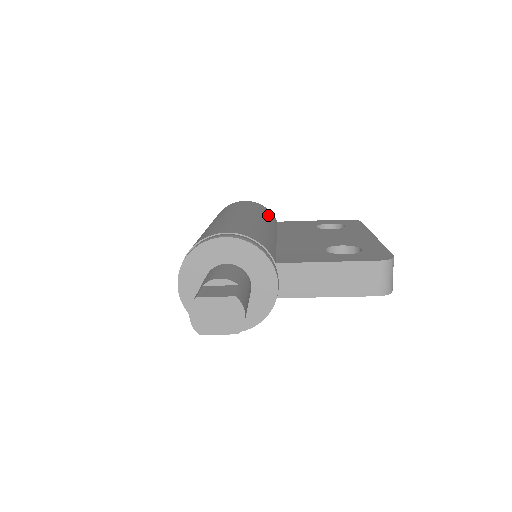
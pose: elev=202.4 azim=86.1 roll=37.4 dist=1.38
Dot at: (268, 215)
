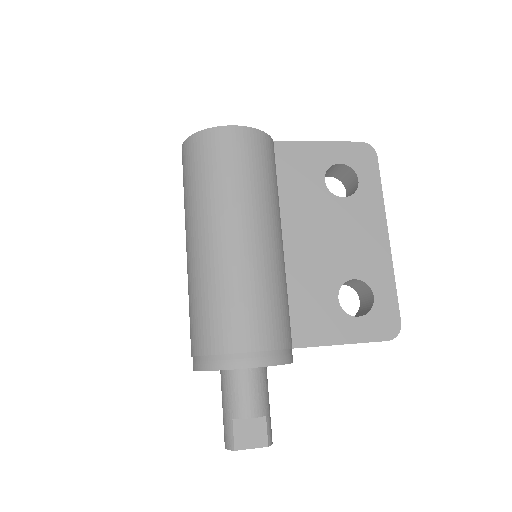
Dot at: (269, 172)
